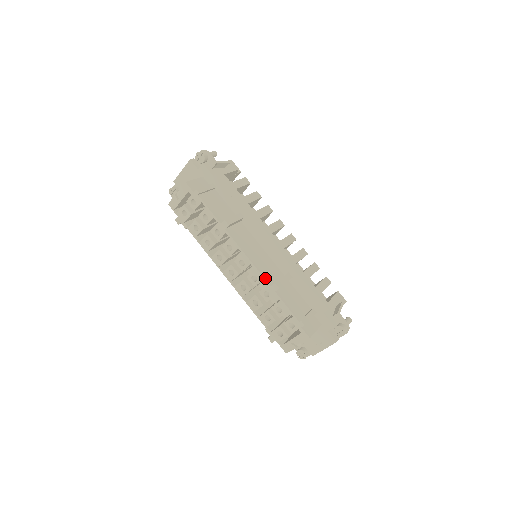
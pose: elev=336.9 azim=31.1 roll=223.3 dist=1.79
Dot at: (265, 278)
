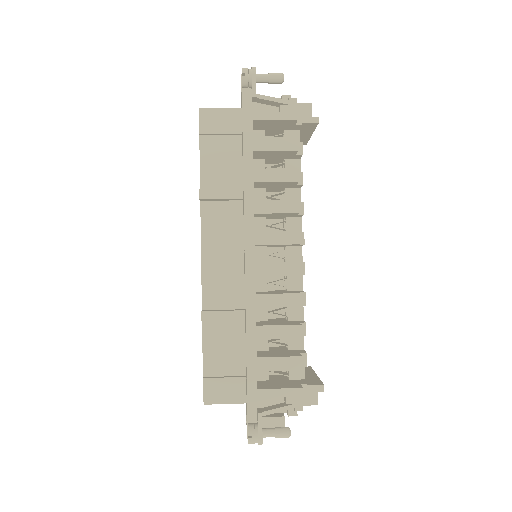
Dot at: (203, 295)
